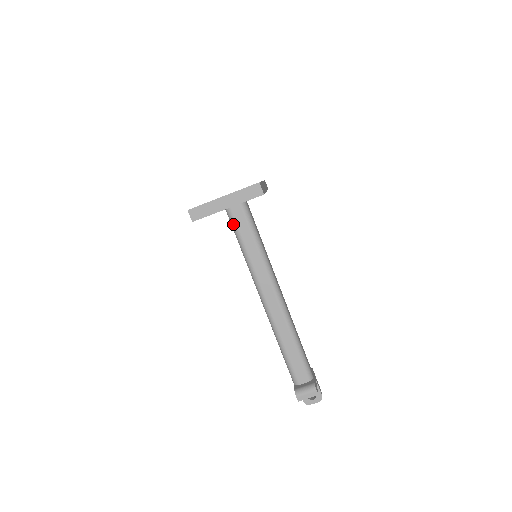
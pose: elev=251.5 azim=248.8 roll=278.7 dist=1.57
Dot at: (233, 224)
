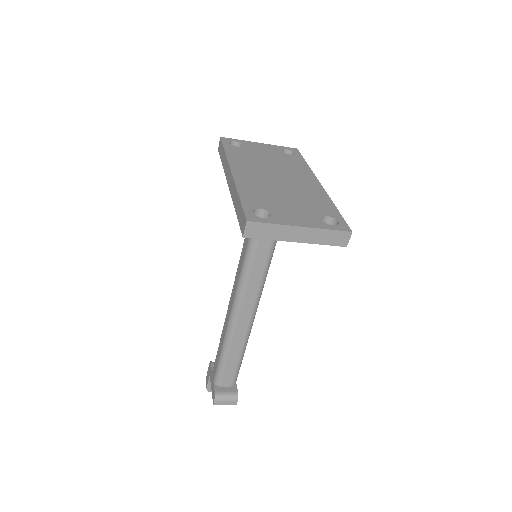
Dot at: occluded
